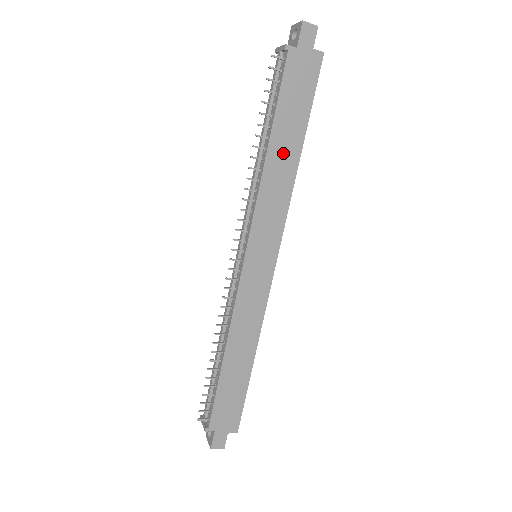
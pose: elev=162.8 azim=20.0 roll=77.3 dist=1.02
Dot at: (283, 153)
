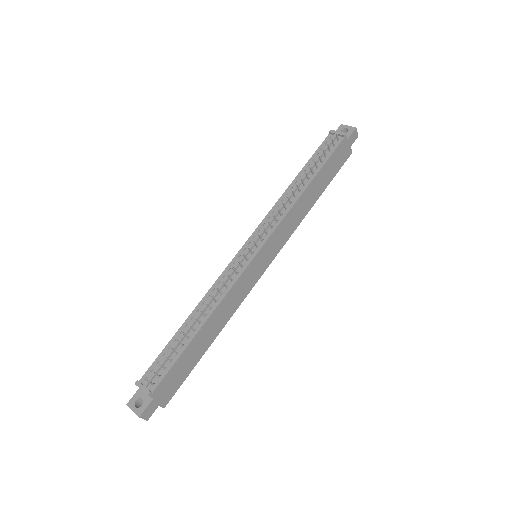
Dot at: (311, 195)
